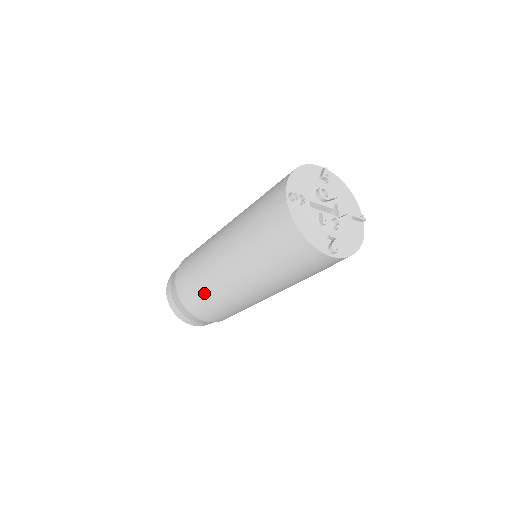
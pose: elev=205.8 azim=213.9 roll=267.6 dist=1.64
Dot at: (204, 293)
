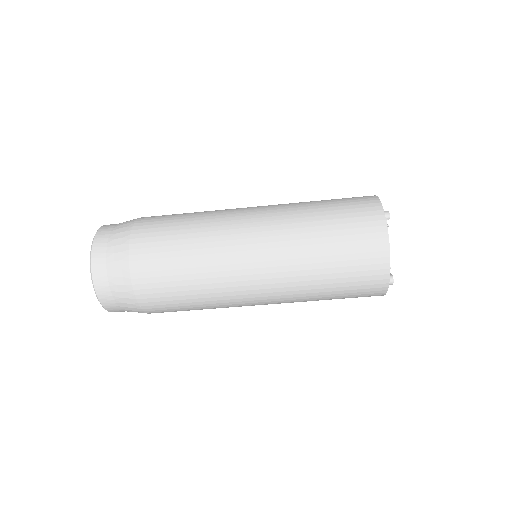
Dot at: (189, 266)
